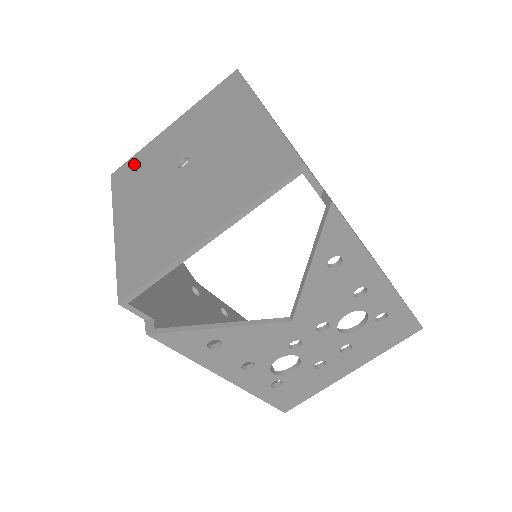
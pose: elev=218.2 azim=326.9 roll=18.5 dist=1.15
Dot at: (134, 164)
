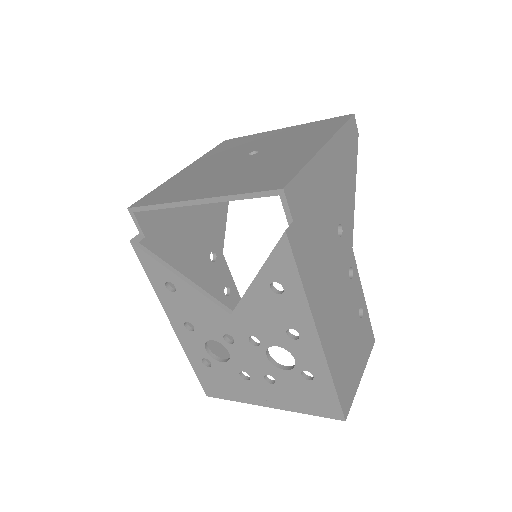
Dot at: (239, 140)
